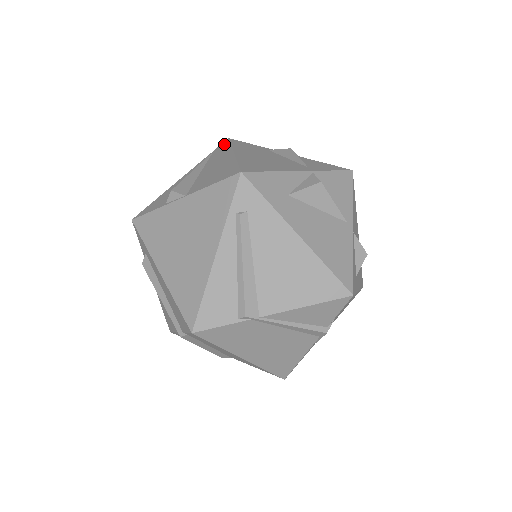
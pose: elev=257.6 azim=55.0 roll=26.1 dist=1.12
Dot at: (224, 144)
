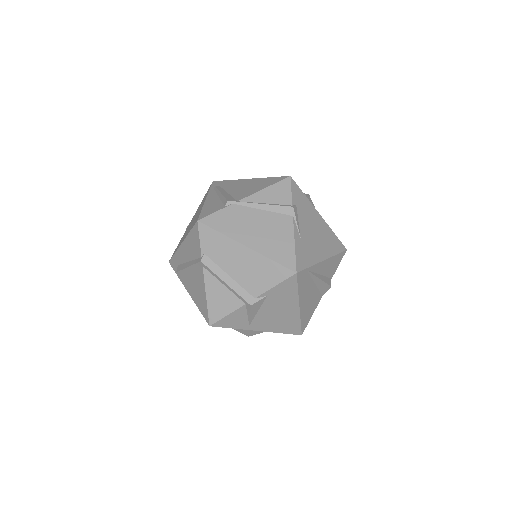
Dot at: occluded
